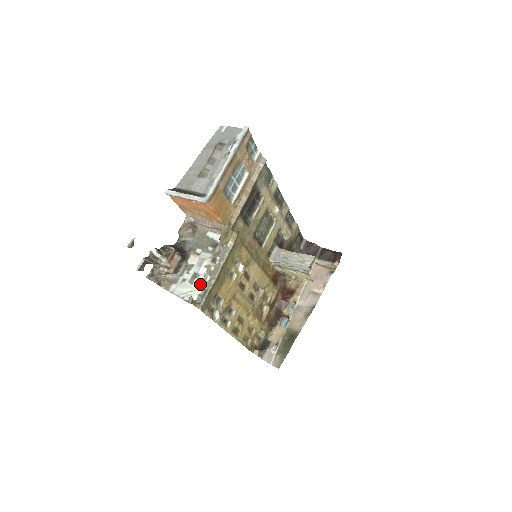
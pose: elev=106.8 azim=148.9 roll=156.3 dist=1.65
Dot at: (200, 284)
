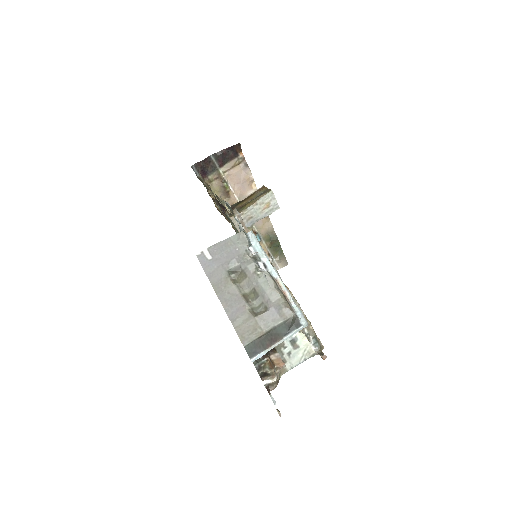
Dot at: (309, 341)
